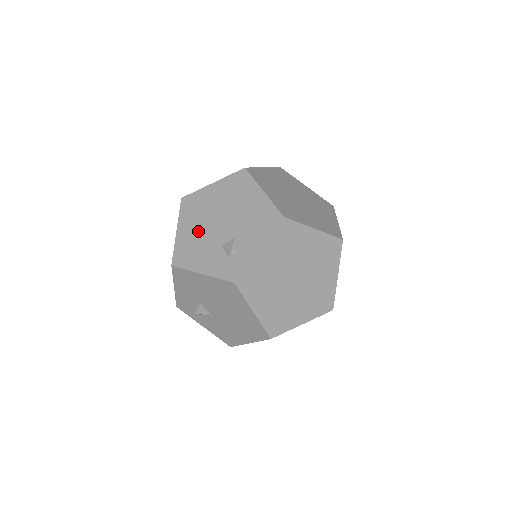
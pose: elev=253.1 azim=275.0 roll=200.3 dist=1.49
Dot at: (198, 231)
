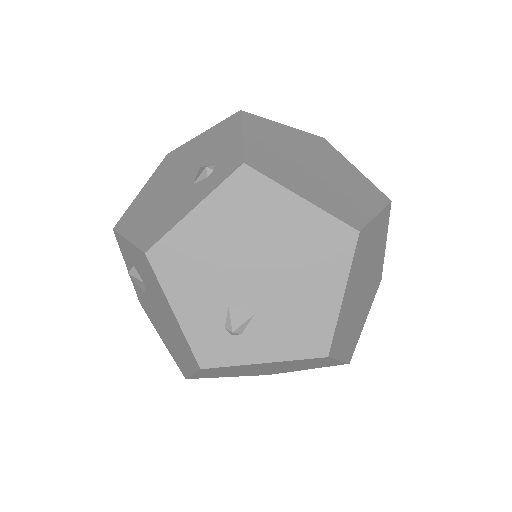
Dot at: (220, 248)
